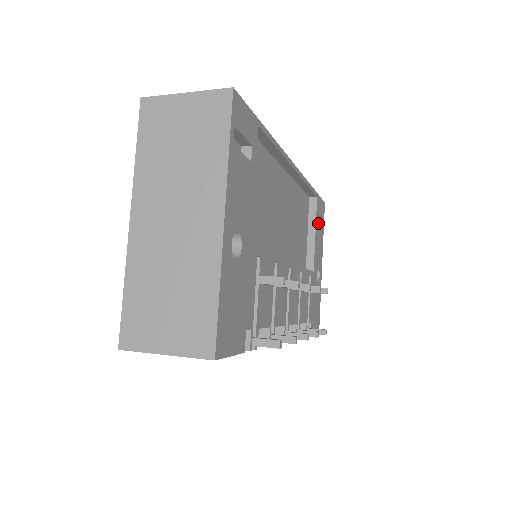
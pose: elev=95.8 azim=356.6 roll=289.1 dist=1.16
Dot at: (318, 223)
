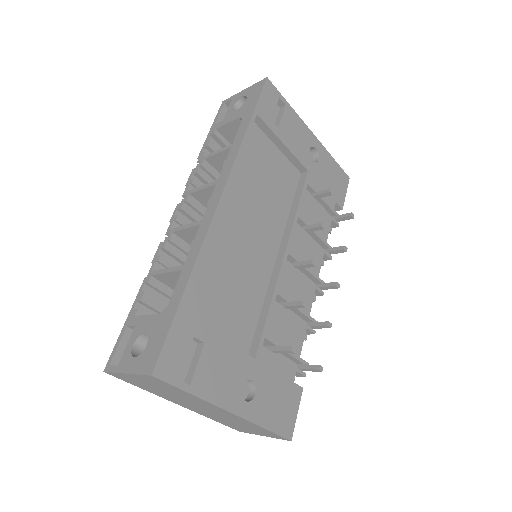
Dot at: (277, 103)
